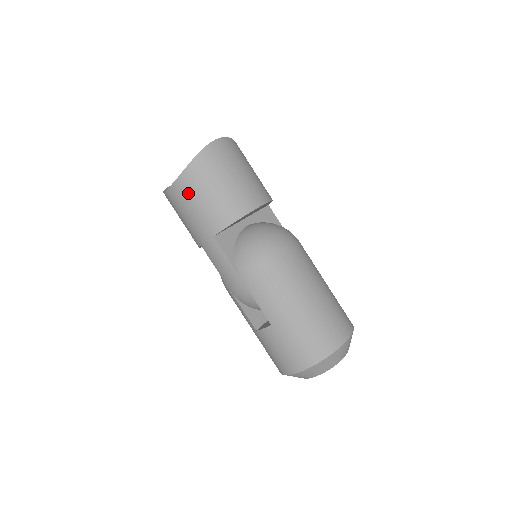
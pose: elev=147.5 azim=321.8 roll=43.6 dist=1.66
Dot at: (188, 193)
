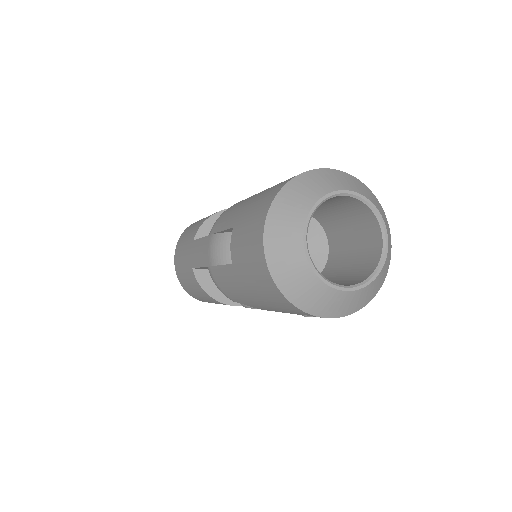
Dot at: (181, 242)
